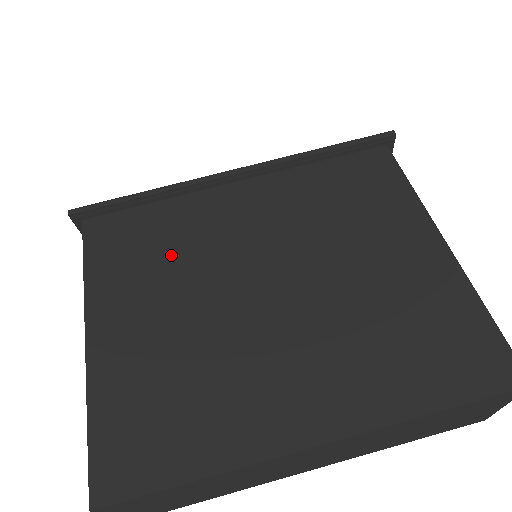
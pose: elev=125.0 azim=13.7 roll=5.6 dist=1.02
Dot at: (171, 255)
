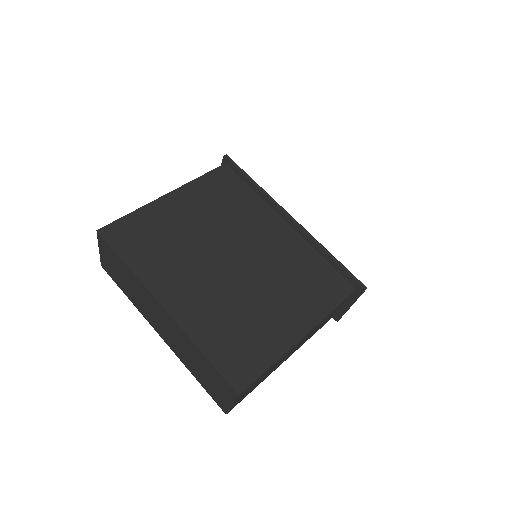
Dot at: (227, 210)
